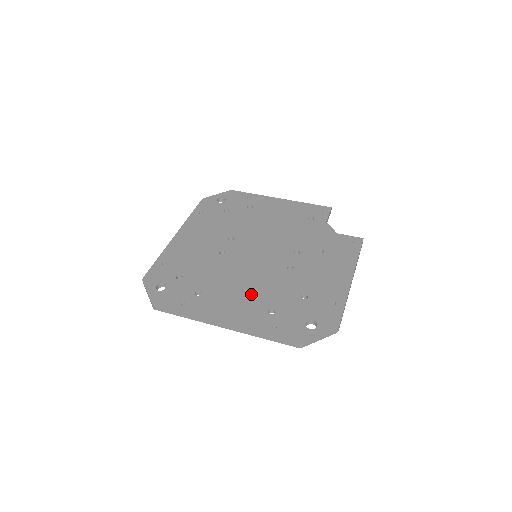
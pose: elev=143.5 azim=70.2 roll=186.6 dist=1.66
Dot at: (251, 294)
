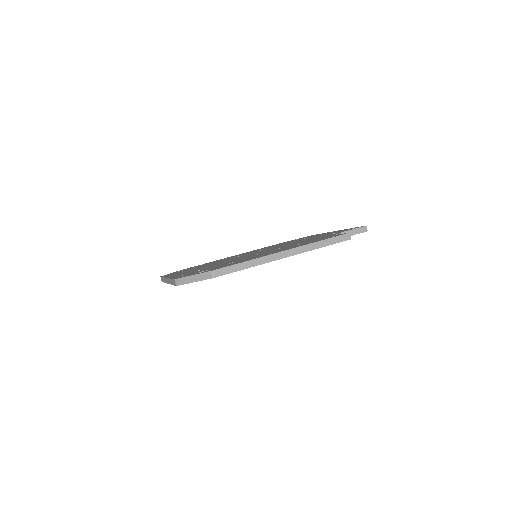
Dot at: (208, 266)
